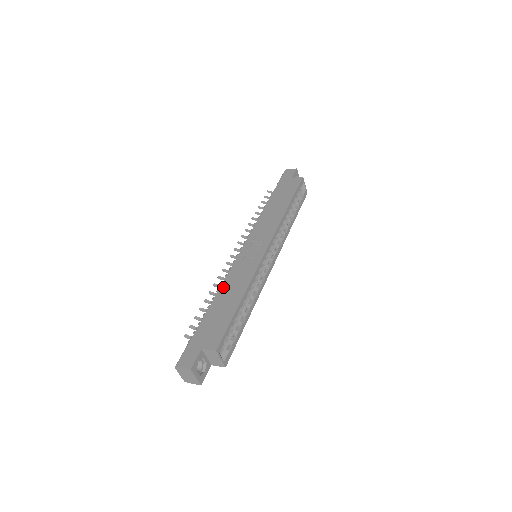
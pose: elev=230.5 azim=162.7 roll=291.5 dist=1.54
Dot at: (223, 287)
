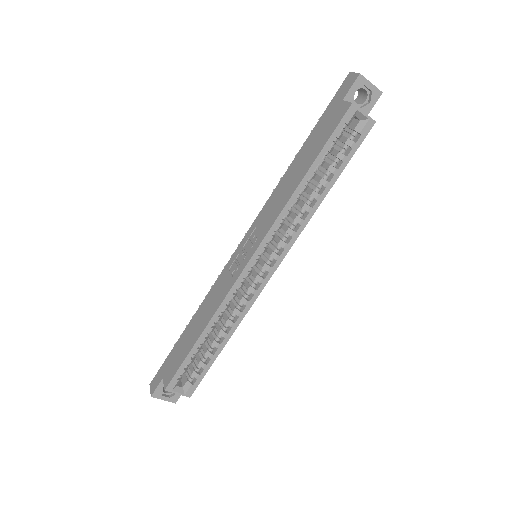
Dot at: (203, 303)
